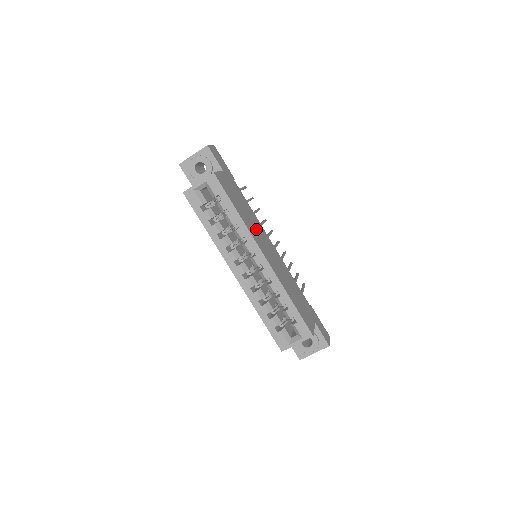
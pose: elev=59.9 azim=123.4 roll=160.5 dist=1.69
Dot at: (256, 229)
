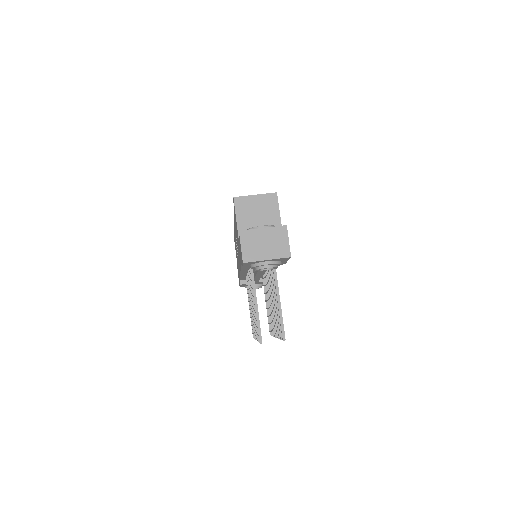
Dot at: occluded
